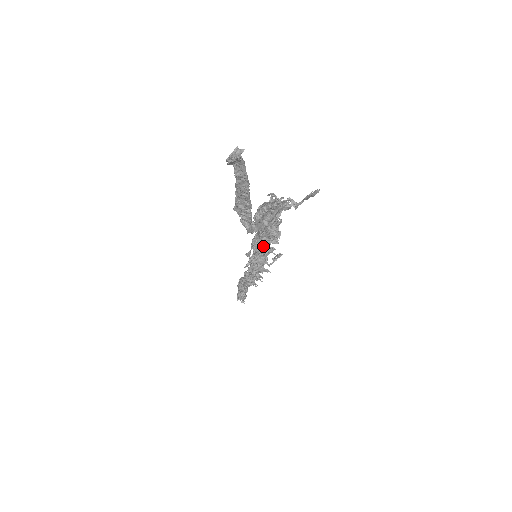
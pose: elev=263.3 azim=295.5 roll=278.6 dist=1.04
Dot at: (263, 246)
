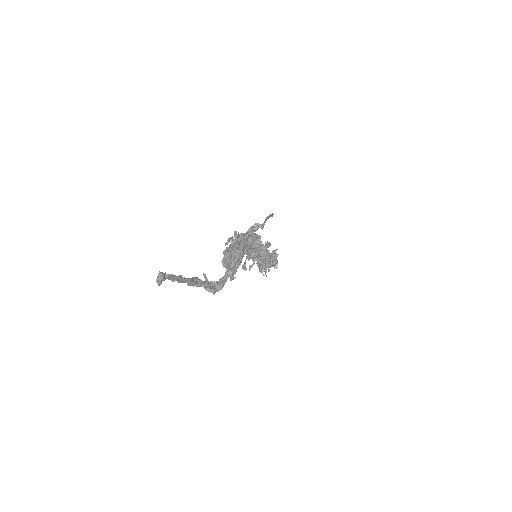
Dot at: occluded
